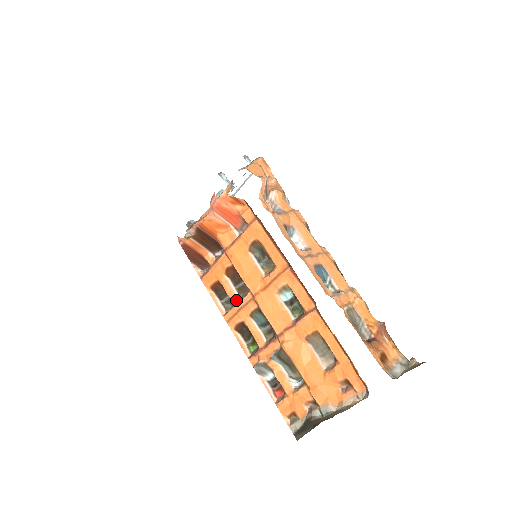
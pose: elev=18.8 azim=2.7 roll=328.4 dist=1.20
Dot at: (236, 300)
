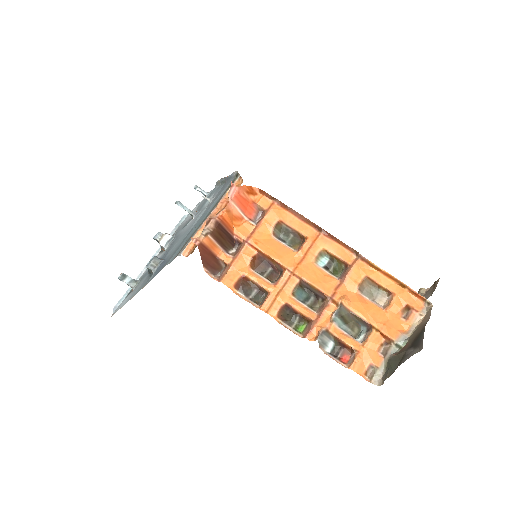
Dot at: (271, 285)
